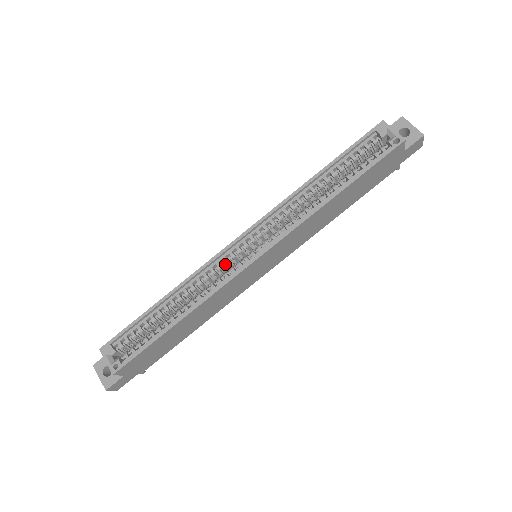
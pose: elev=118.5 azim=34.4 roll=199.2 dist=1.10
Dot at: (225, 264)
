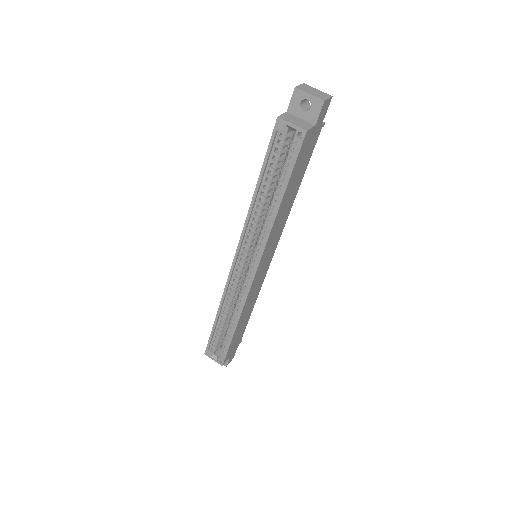
Dot at: (238, 280)
